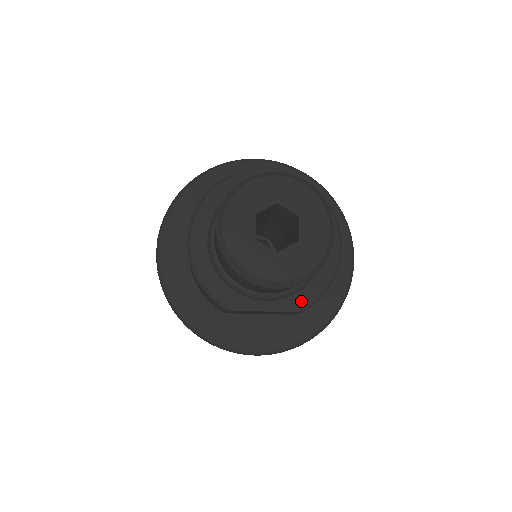
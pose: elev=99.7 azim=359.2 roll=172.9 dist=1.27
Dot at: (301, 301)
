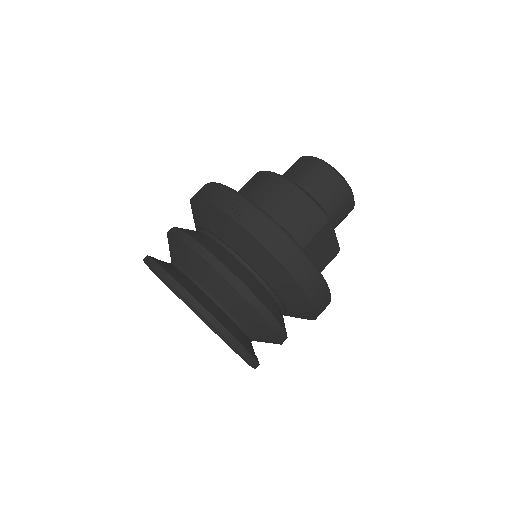
Dot at: occluded
